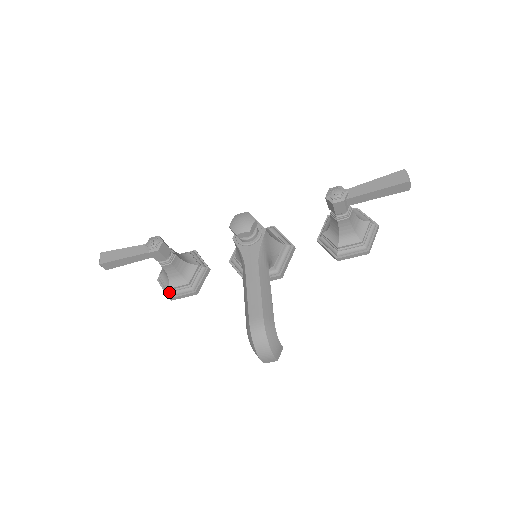
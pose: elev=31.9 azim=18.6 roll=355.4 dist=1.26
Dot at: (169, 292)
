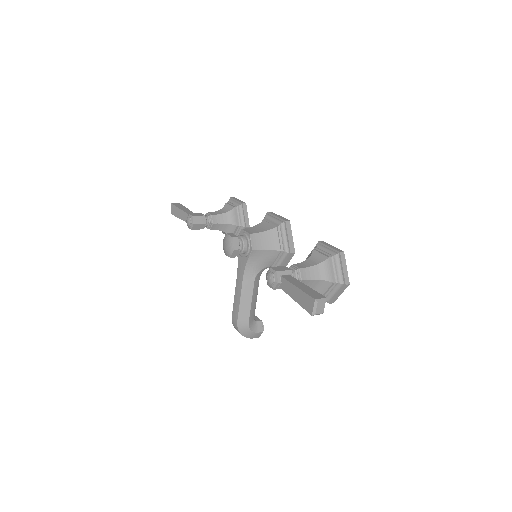
Dot at: occluded
